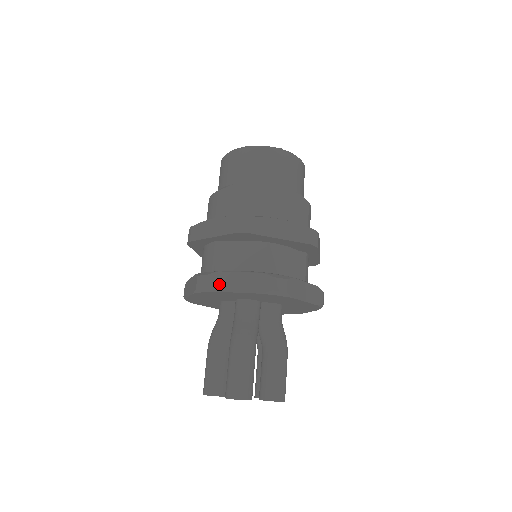
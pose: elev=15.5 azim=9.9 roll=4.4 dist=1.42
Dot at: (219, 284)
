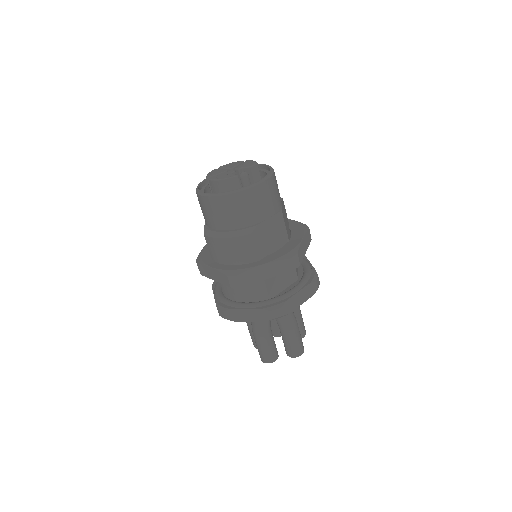
Dot at: (290, 308)
